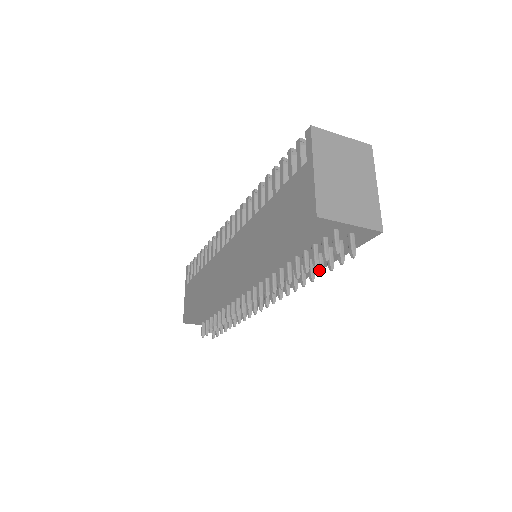
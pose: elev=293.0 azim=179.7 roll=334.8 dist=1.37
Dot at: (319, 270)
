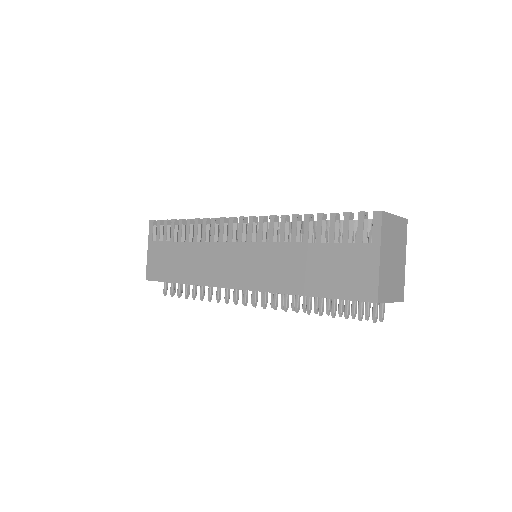
Dot at: (340, 312)
